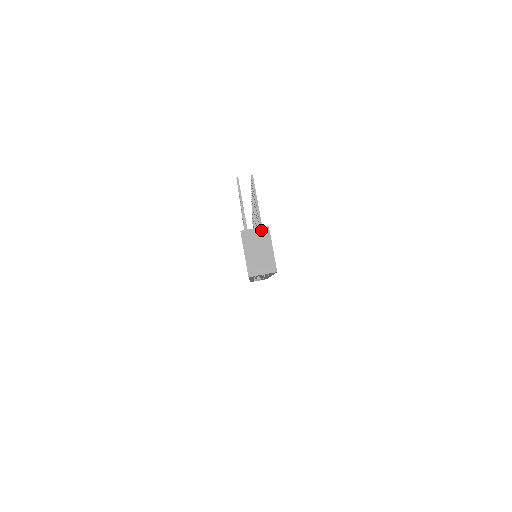
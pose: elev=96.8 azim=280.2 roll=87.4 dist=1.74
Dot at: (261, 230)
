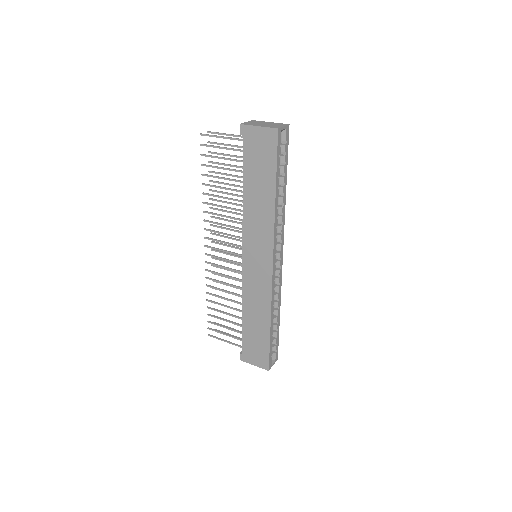
Dot at: (251, 121)
